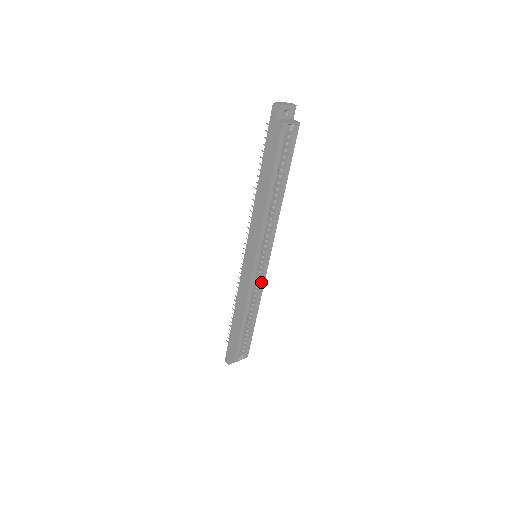
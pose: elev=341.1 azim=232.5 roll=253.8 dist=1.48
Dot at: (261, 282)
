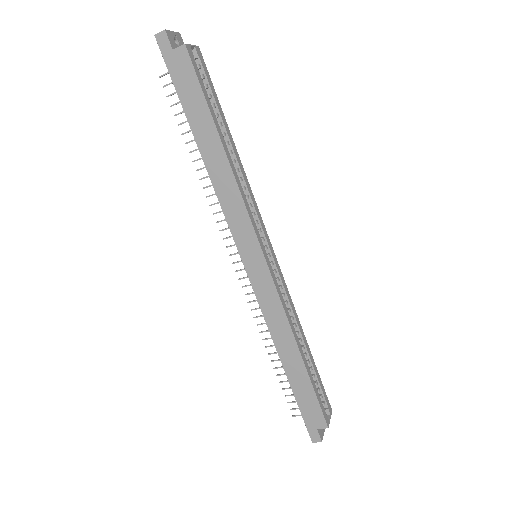
Dot at: (283, 286)
